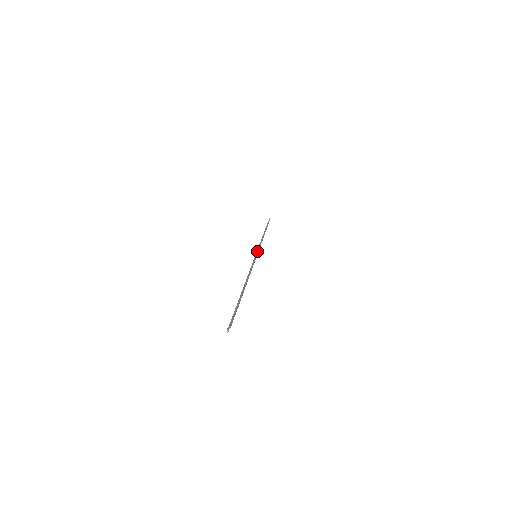
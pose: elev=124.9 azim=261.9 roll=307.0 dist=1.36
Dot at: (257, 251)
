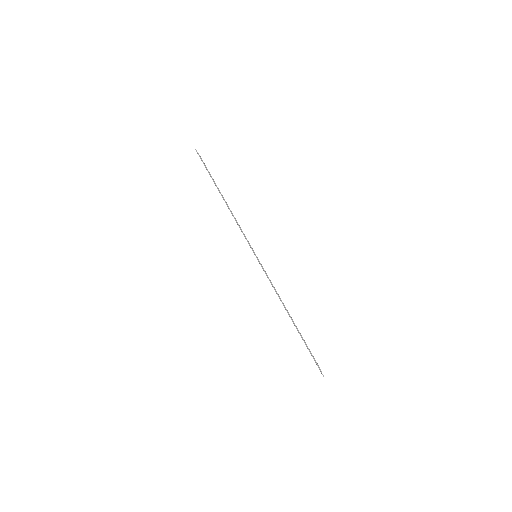
Dot at: (251, 247)
